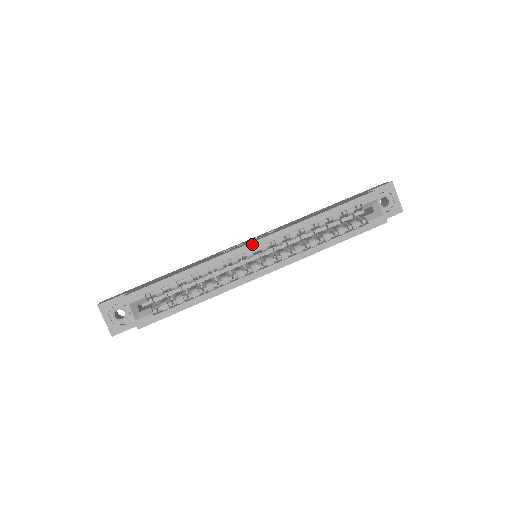
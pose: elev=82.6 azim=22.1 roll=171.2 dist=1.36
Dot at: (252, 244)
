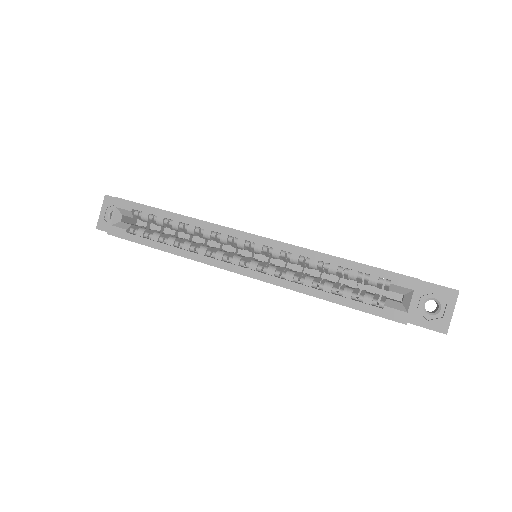
Dot at: (249, 235)
